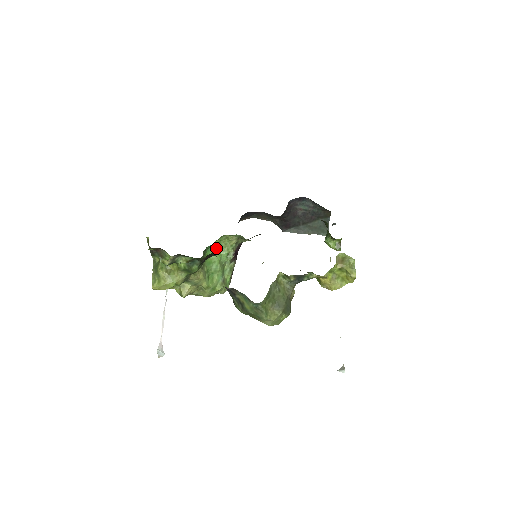
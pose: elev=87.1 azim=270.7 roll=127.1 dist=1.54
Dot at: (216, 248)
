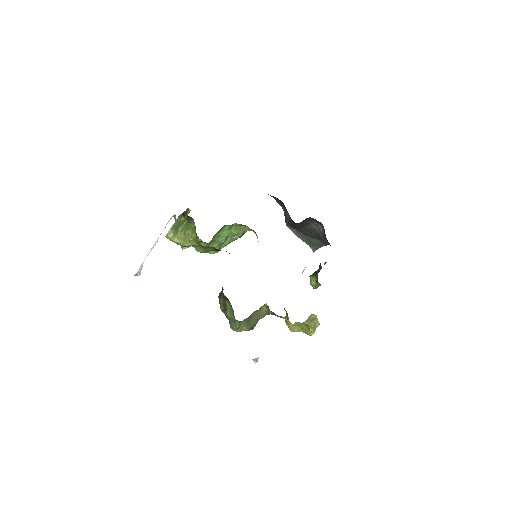
Dot at: (231, 227)
